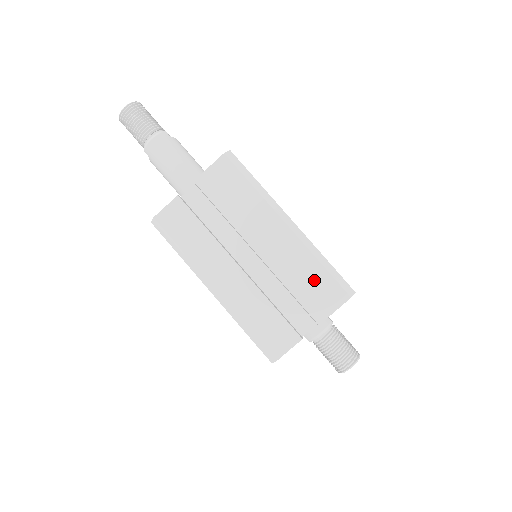
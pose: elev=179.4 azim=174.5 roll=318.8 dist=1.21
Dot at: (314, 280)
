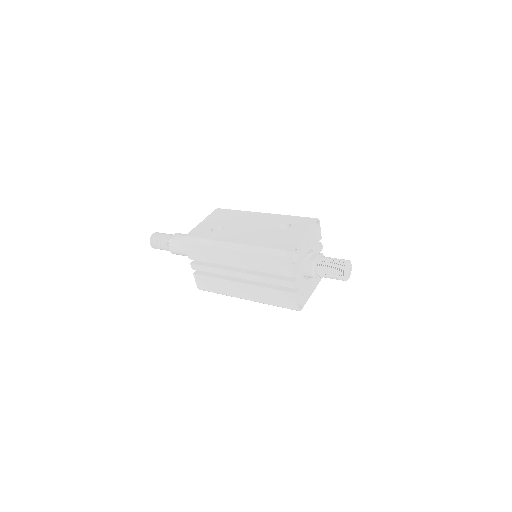
Dot at: (269, 264)
